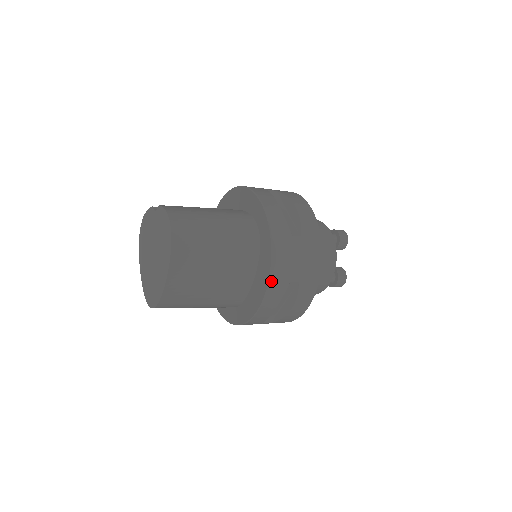
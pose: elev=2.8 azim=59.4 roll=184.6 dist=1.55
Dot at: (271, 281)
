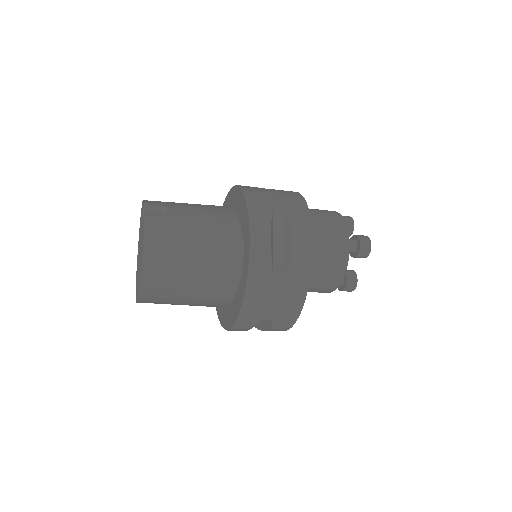
Dot at: (240, 318)
